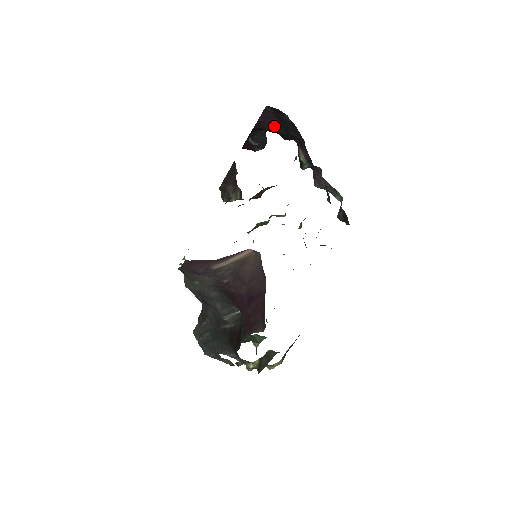
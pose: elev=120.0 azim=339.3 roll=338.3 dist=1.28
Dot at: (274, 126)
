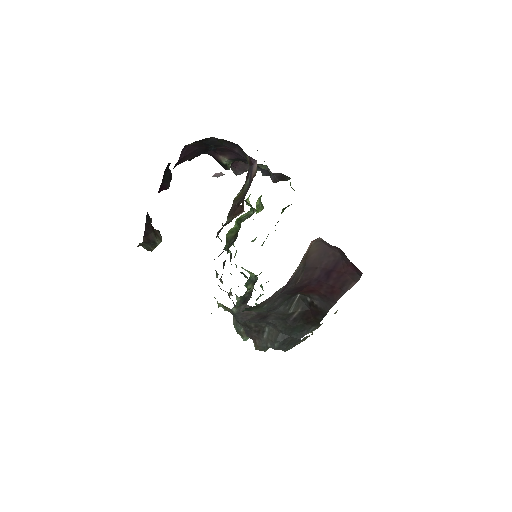
Dot at: (192, 155)
